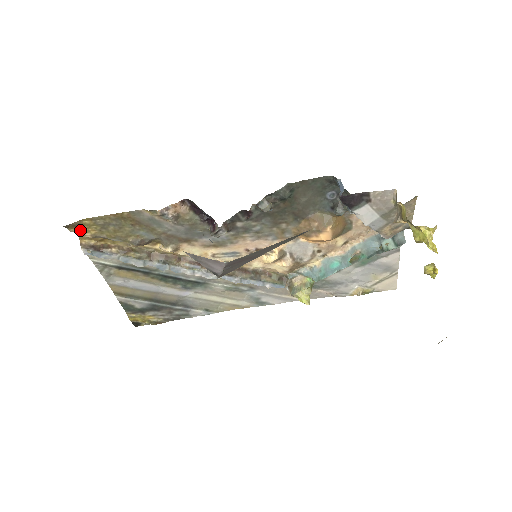
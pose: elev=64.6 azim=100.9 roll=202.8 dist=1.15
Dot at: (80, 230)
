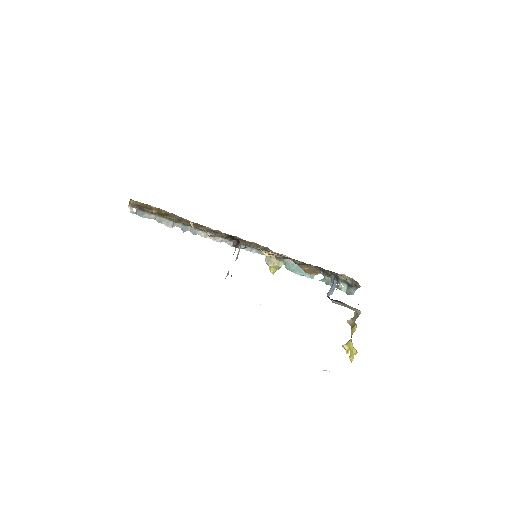
Dot at: occluded
